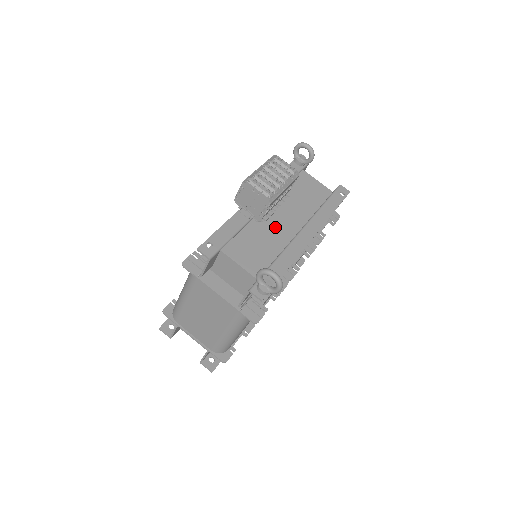
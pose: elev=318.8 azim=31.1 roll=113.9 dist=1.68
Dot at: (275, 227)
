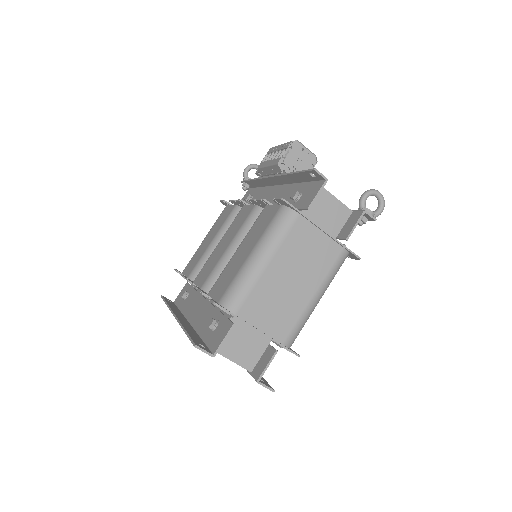
Dot at: occluded
